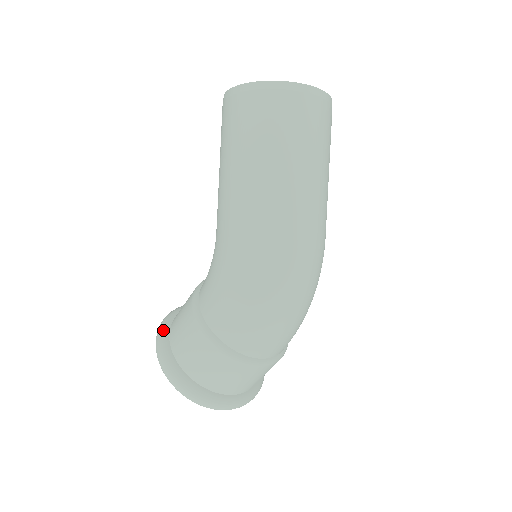
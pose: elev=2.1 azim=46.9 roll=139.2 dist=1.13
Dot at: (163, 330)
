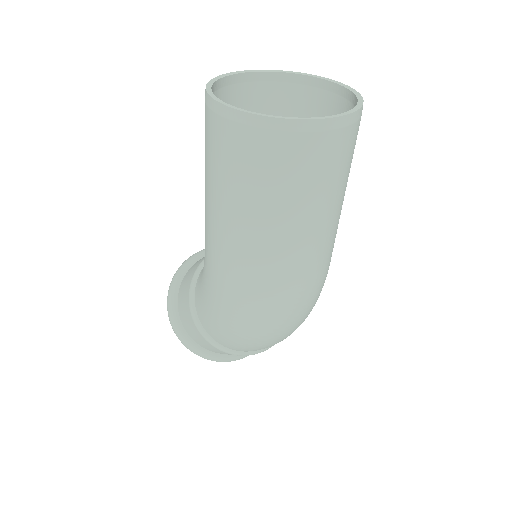
Dot at: (173, 288)
